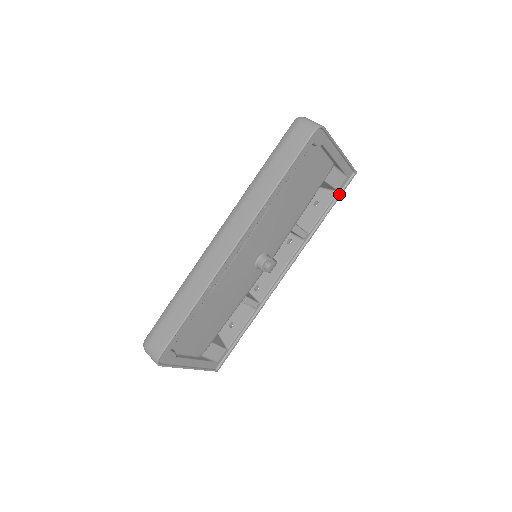
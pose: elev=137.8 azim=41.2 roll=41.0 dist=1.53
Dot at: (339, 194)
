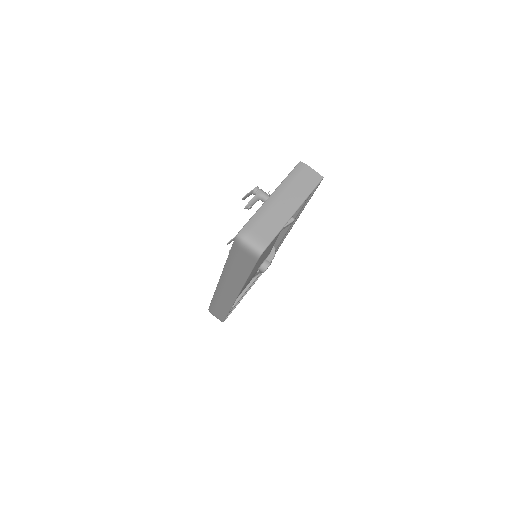
Dot at: (311, 195)
